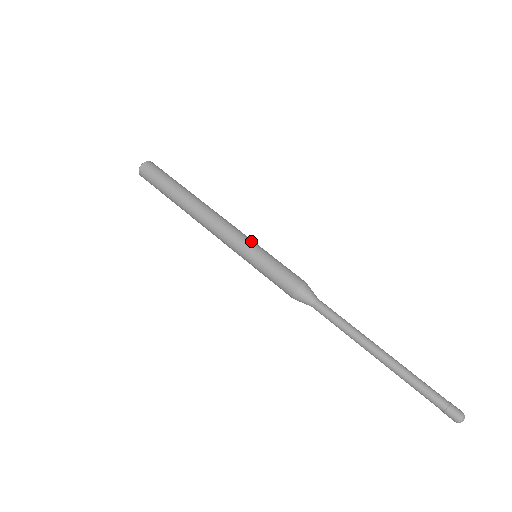
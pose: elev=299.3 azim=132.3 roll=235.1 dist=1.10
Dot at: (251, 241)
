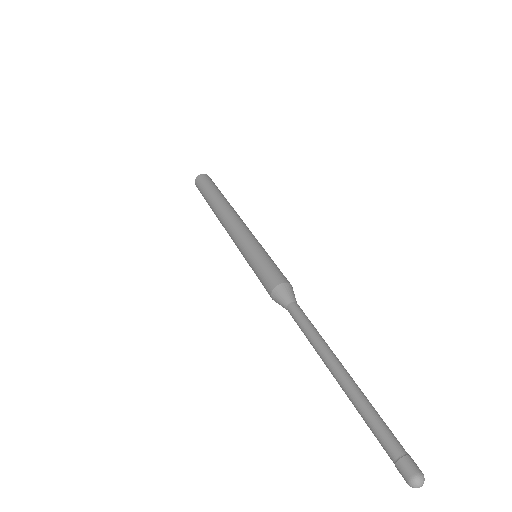
Dot at: occluded
